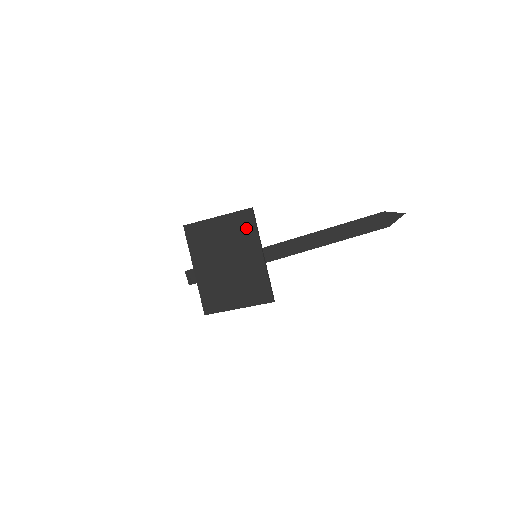
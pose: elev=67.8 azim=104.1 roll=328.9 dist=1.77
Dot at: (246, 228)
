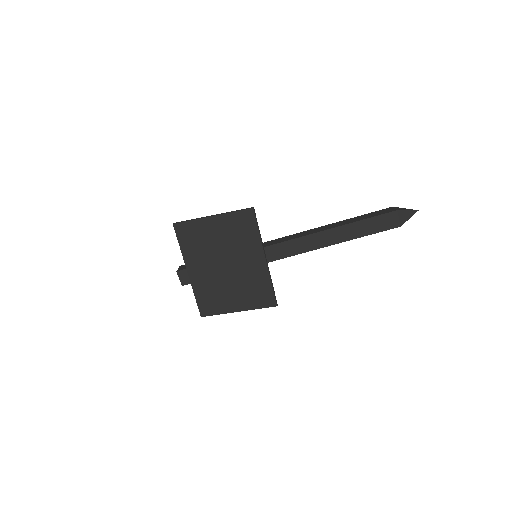
Dot at: (246, 230)
